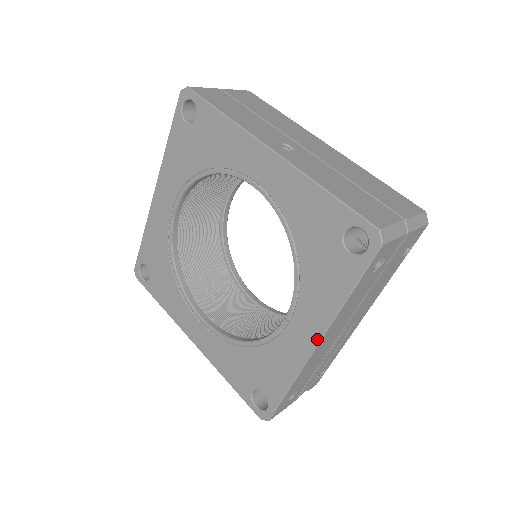
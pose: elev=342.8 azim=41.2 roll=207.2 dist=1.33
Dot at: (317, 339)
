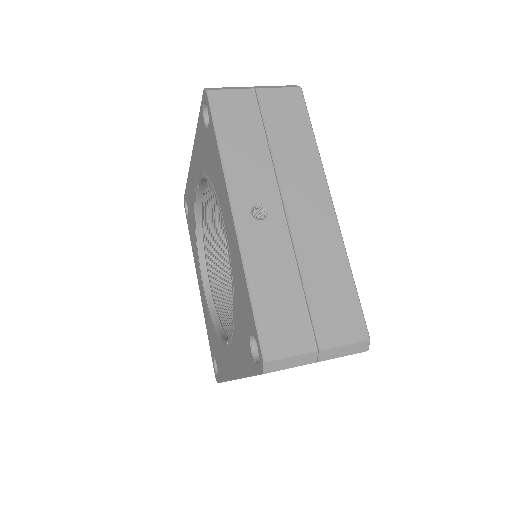
Dot at: (235, 376)
